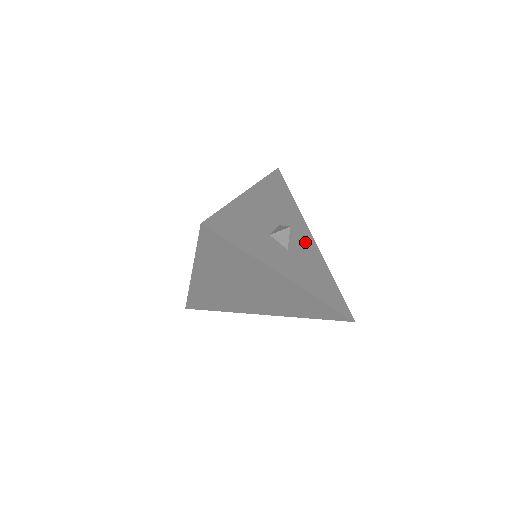
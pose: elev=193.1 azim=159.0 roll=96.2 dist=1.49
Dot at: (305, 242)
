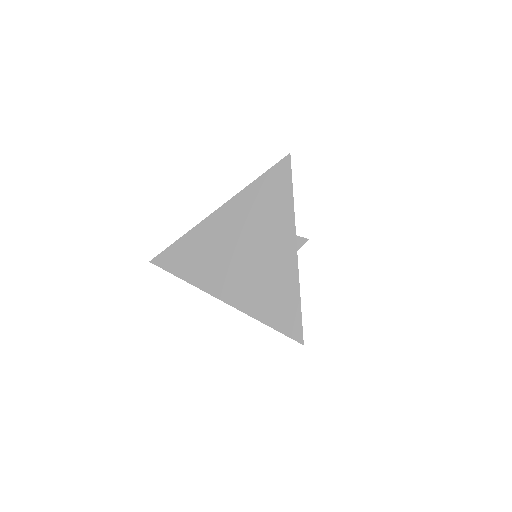
Dot at: occluded
